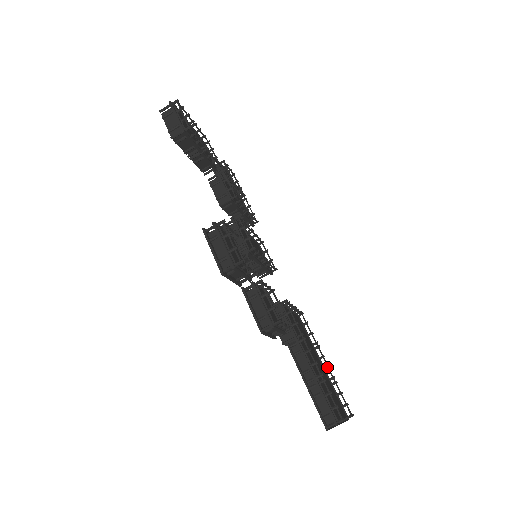
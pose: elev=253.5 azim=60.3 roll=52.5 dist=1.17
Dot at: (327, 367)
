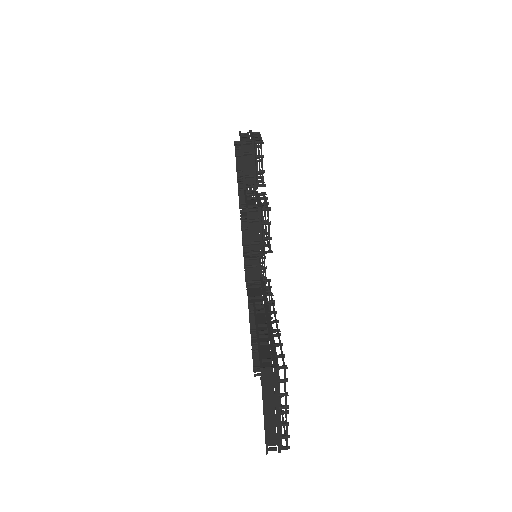
Dot at: occluded
